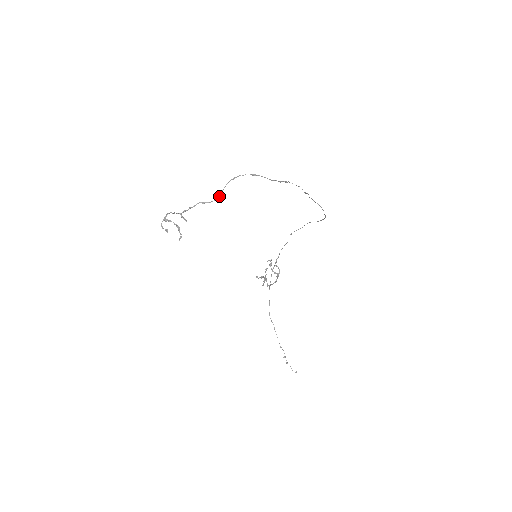
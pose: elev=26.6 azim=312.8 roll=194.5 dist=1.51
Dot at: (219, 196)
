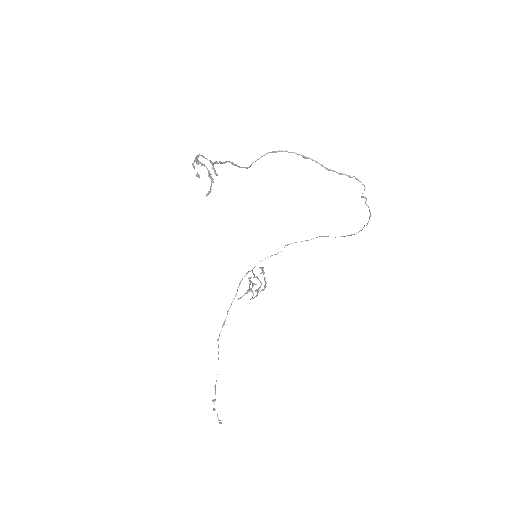
Dot at: (251, 165)
